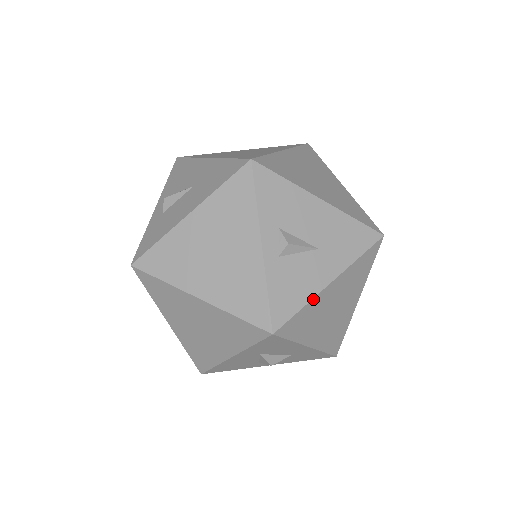
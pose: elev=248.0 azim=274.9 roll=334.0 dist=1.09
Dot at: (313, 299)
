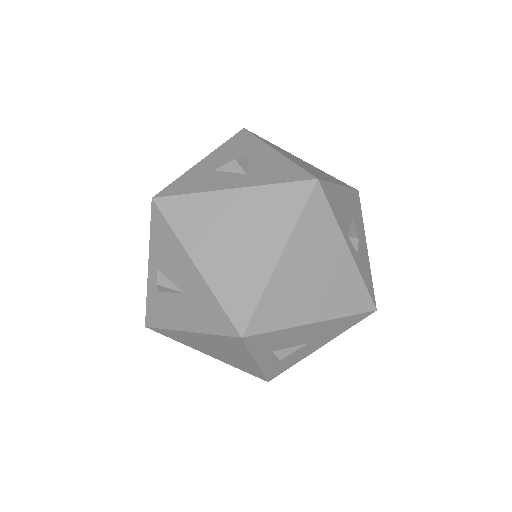
Dot at: (301, 359)
